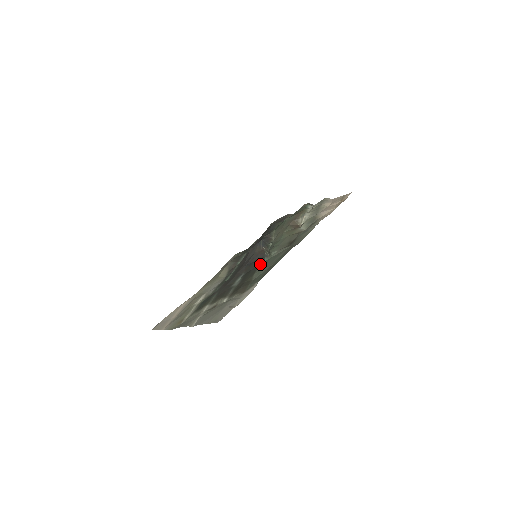
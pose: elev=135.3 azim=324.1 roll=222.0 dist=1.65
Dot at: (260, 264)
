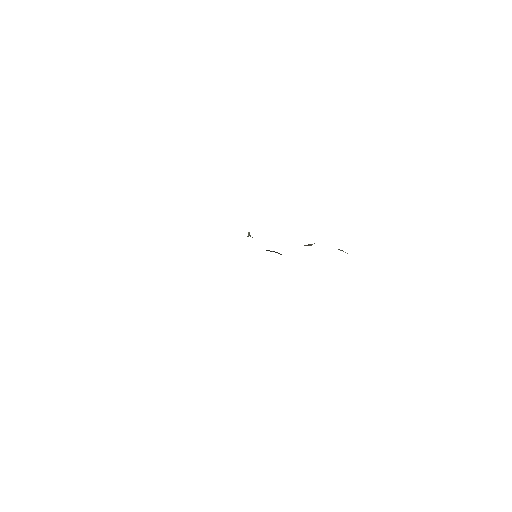
Dot at: occluded
